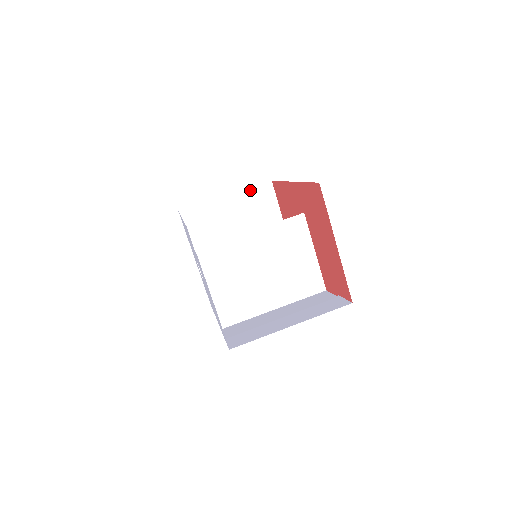
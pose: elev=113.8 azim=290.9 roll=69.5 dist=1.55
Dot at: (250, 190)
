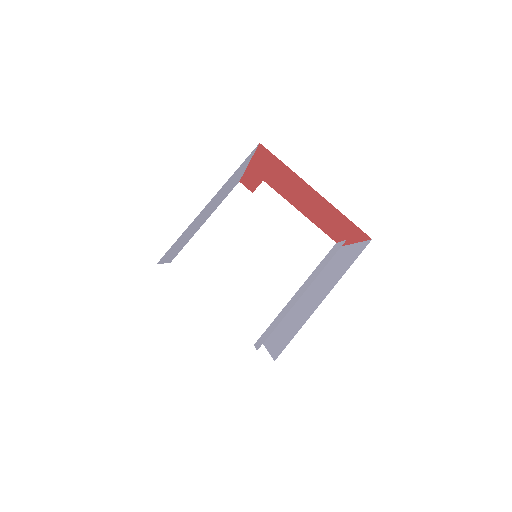
Dot at: (224, 203)
